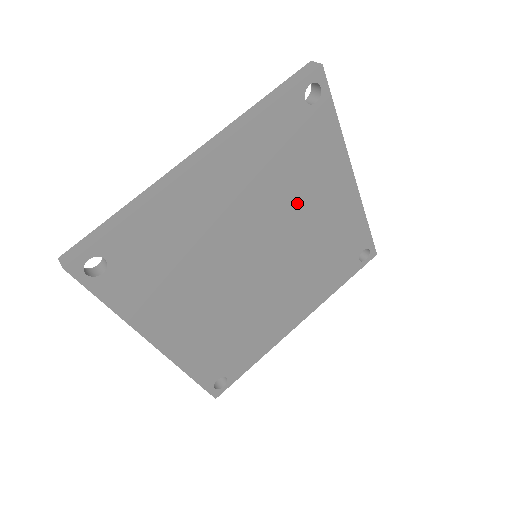
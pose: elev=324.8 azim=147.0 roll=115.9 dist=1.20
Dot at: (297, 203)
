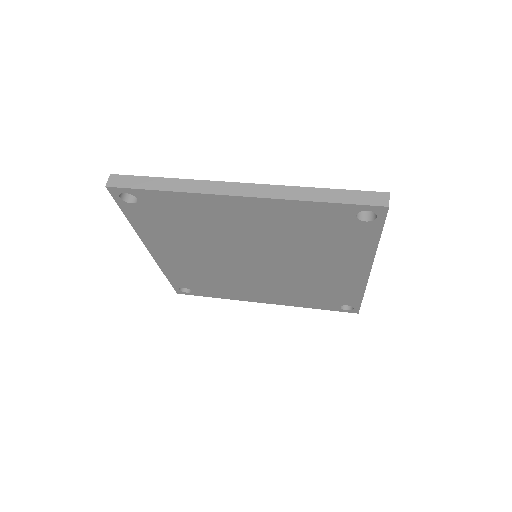
Dot at: (307, 255)
